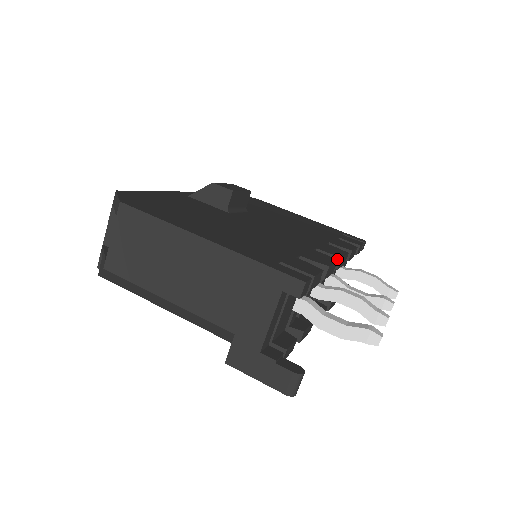
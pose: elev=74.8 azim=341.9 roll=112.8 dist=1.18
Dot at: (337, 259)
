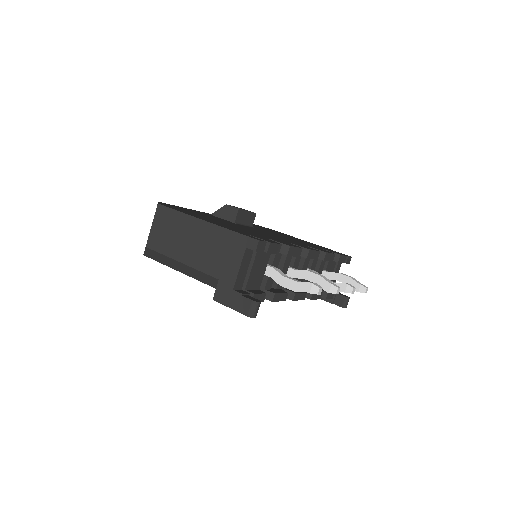
Dot at: (306, 250)
